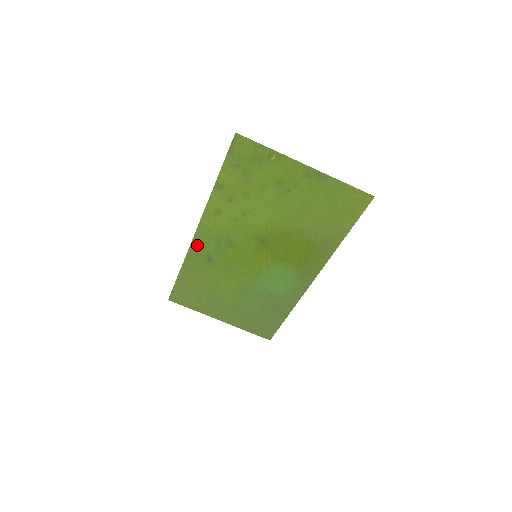
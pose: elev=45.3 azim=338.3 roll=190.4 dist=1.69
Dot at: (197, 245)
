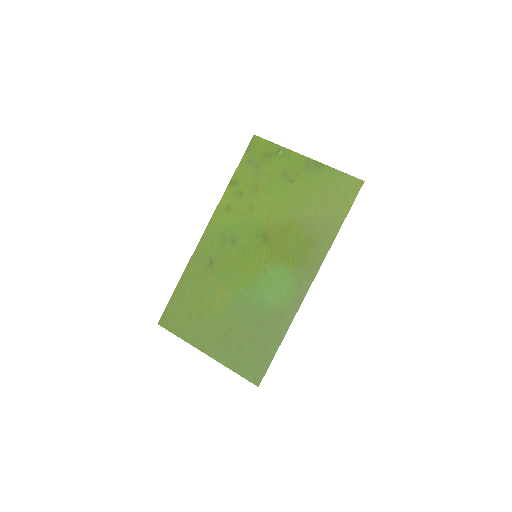
Dot at: (203, 246)
